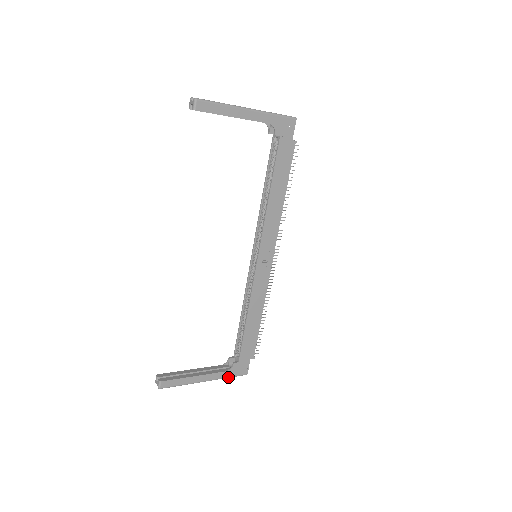
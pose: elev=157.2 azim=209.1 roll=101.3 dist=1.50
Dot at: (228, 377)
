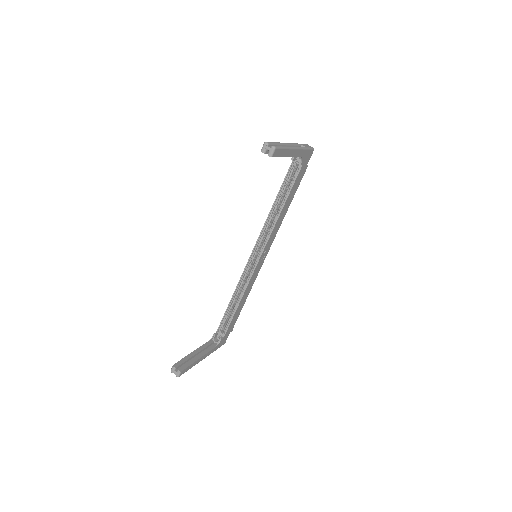
Dot at: (215, 350)
